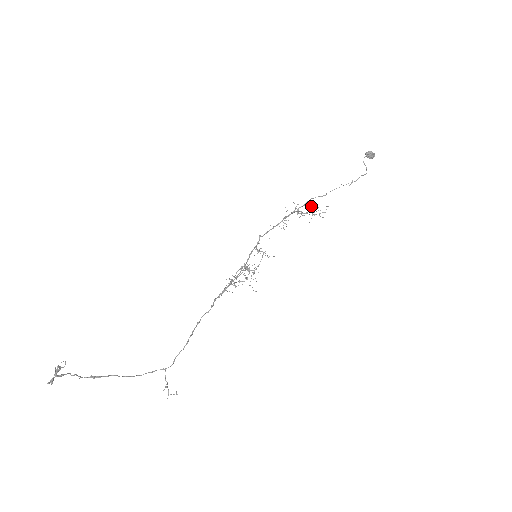
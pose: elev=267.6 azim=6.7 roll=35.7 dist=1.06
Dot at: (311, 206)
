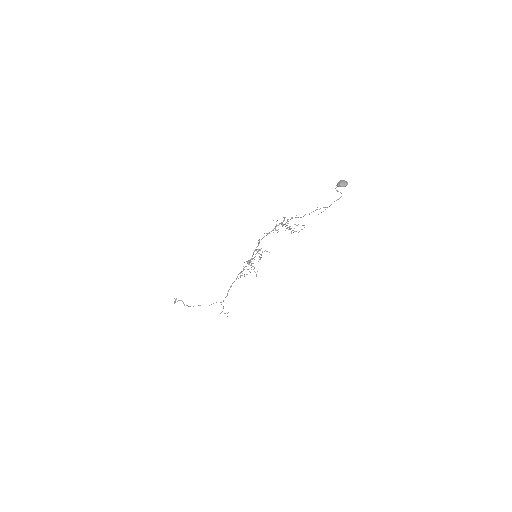
Dot at: occluded
